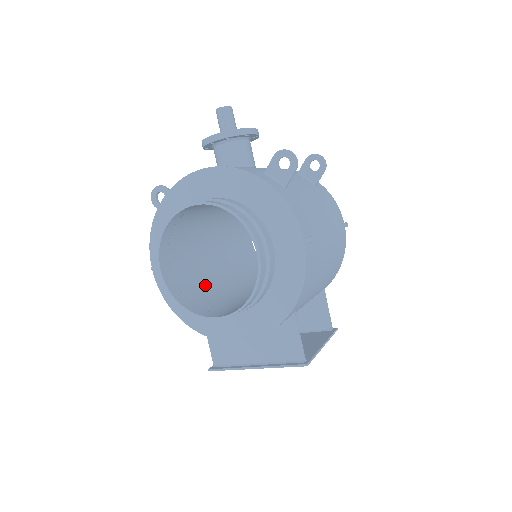
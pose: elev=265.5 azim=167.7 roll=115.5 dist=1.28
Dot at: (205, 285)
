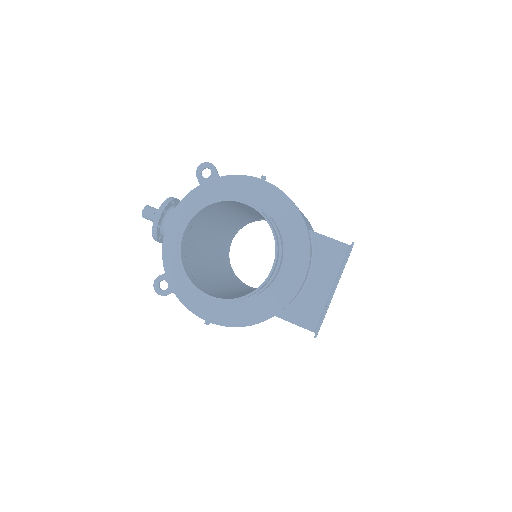
Dot at: occluded
